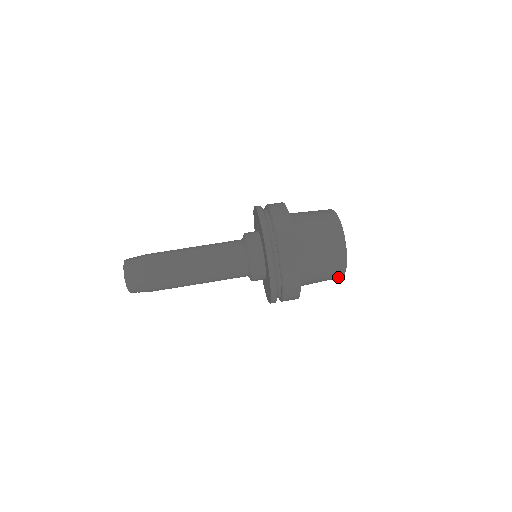
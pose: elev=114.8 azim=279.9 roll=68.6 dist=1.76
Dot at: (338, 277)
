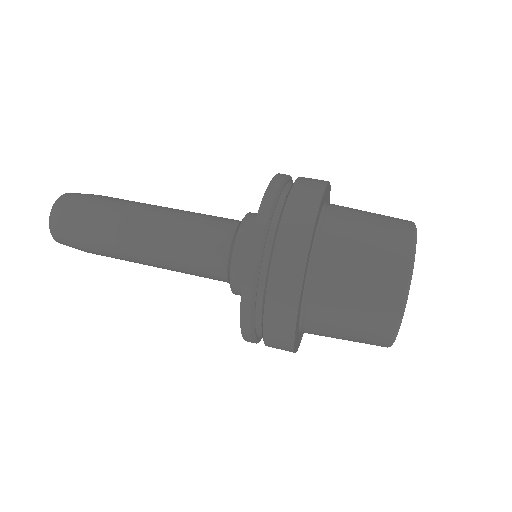
Dot at: occluded
